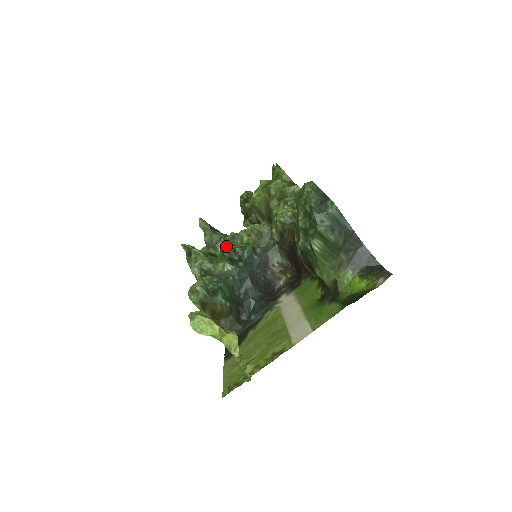
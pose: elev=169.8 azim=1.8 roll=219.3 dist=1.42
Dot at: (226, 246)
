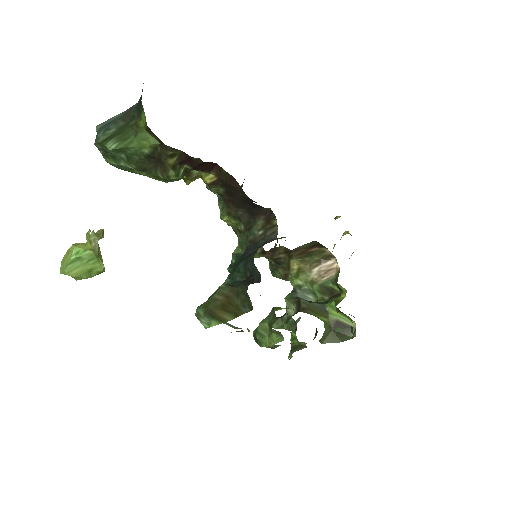
Dot at: occluded
